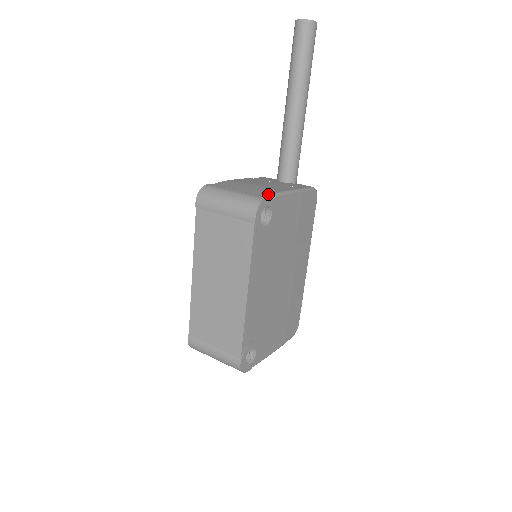
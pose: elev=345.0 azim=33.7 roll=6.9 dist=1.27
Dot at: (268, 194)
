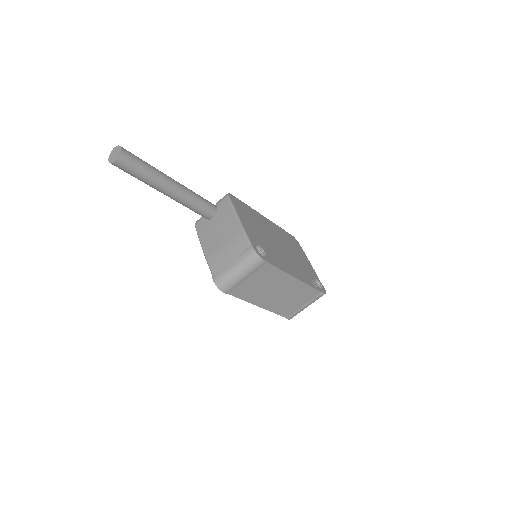
Dot at: (246, 243)
